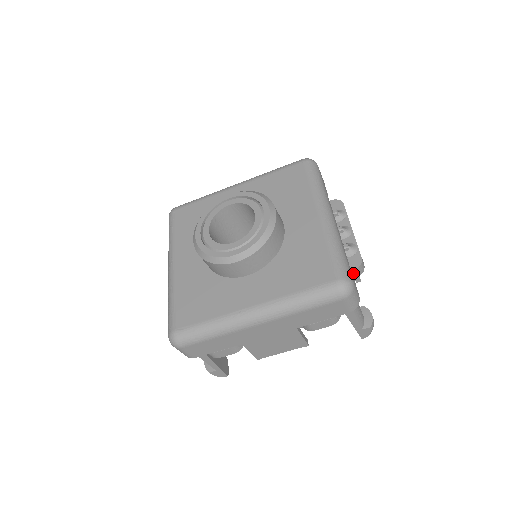
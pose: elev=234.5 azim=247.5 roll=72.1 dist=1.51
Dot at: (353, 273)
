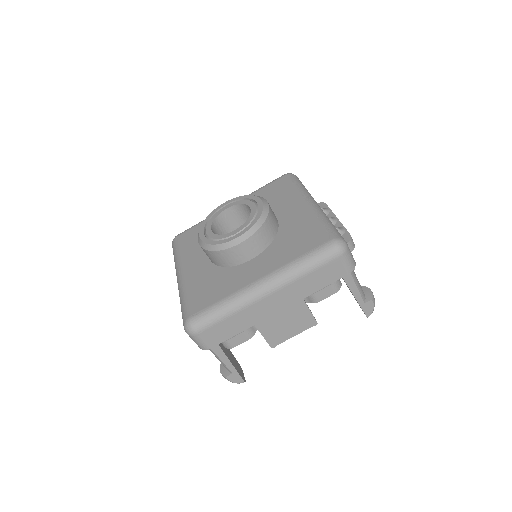
Dot at: occluded
